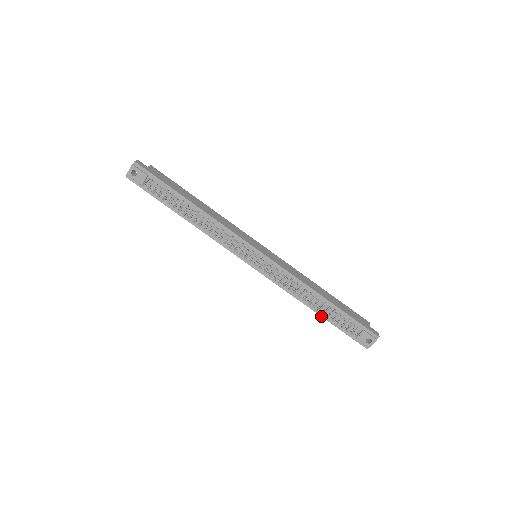
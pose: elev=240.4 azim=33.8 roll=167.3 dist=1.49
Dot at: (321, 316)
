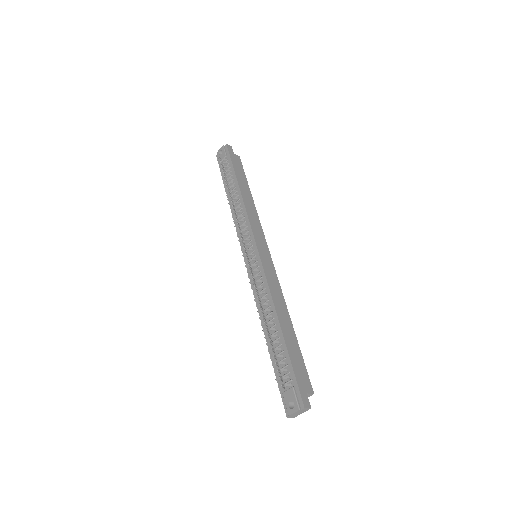
Dot at: (268, 346)
